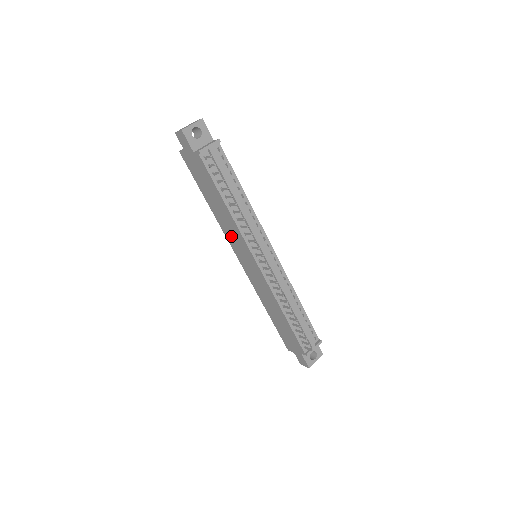
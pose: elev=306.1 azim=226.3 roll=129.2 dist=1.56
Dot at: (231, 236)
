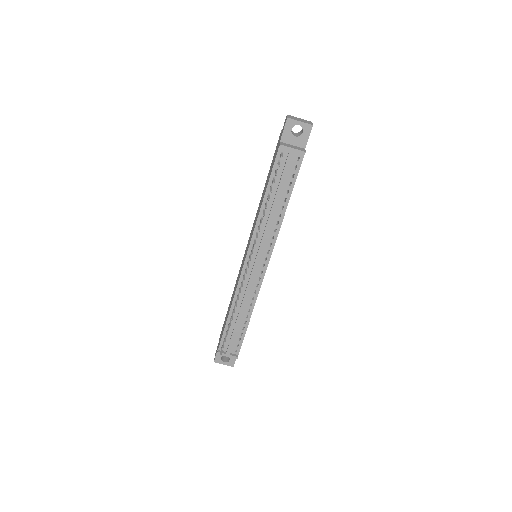
Dot at: occluded
